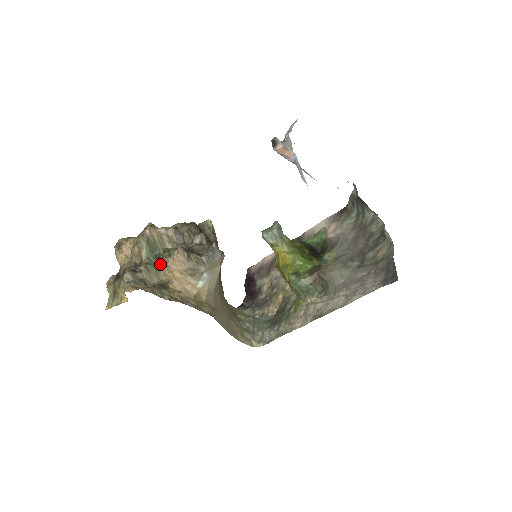
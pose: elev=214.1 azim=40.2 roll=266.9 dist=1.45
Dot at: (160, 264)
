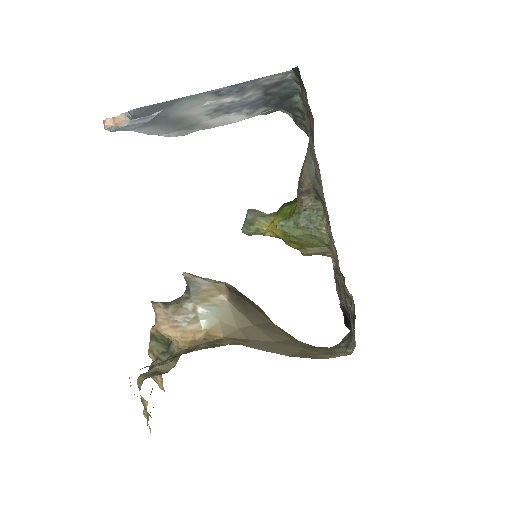
Dot at: (171, 347)
